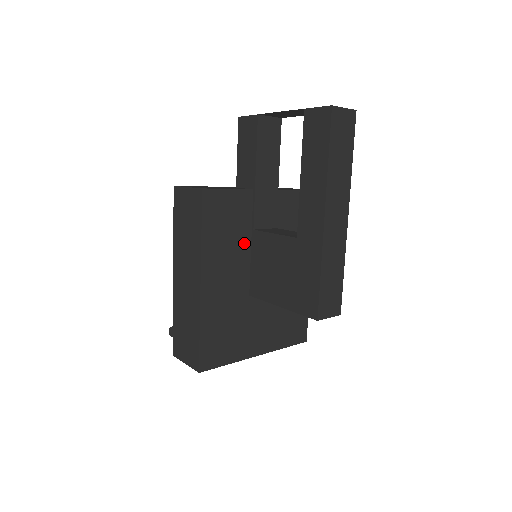
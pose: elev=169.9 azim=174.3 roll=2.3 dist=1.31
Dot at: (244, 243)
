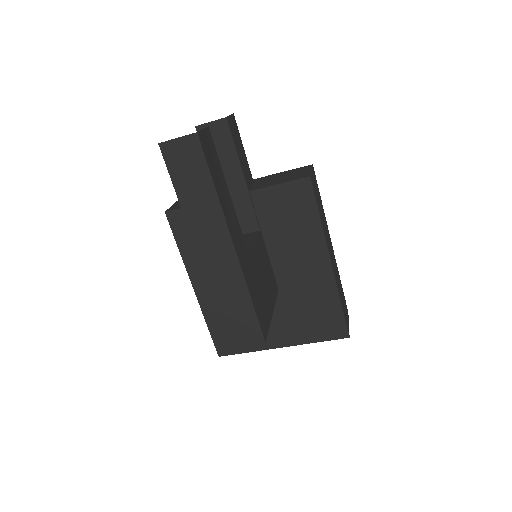
Dot at: occluded
